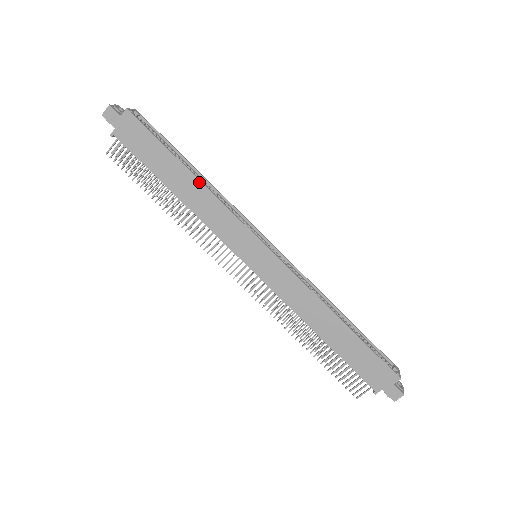
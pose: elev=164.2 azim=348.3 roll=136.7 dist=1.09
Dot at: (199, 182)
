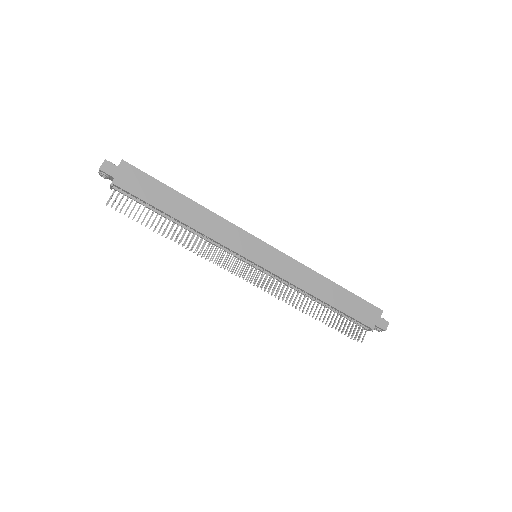
Dot at: (200, 206)
